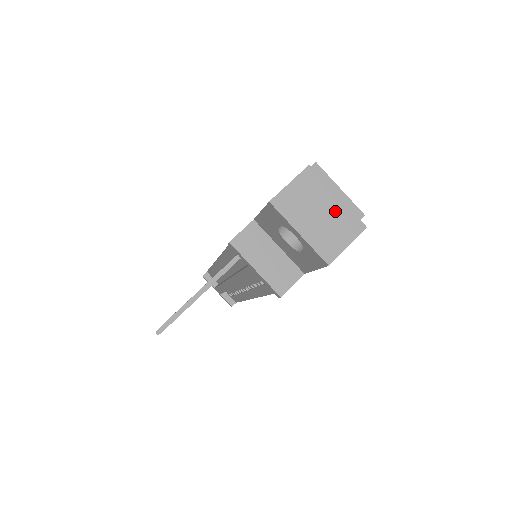
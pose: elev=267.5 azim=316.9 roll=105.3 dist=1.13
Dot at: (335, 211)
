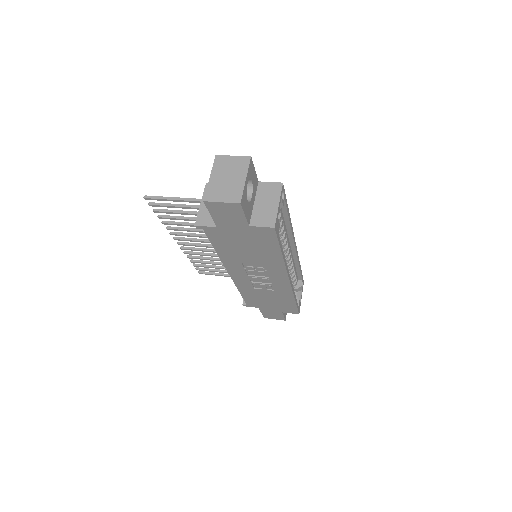
Dot at: (236, 184)
